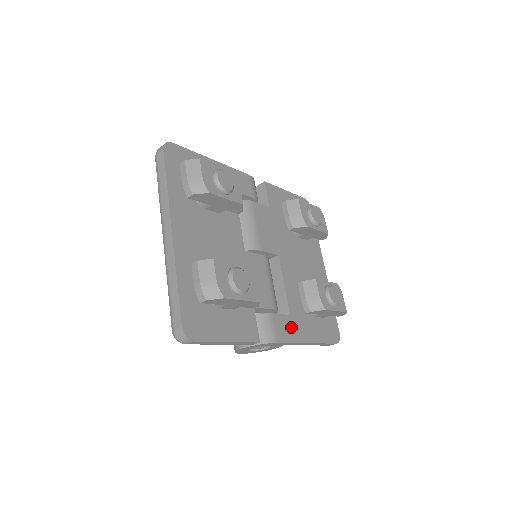
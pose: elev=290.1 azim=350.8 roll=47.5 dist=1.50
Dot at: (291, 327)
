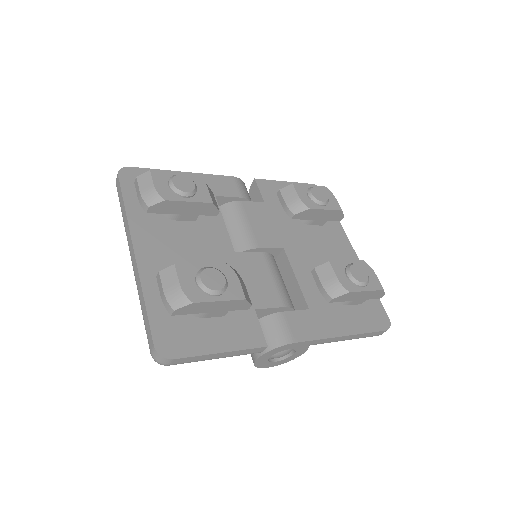
Dot at: (312, 322)
